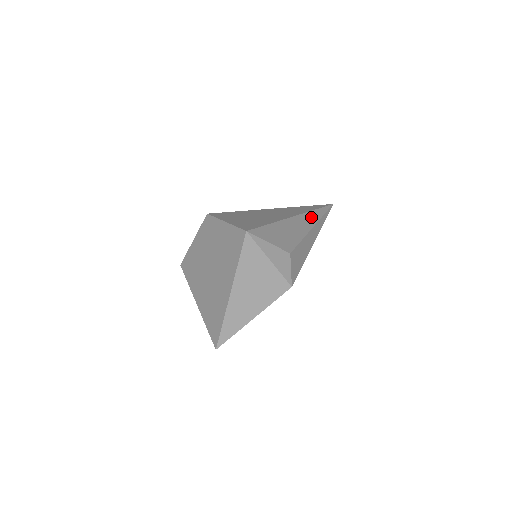
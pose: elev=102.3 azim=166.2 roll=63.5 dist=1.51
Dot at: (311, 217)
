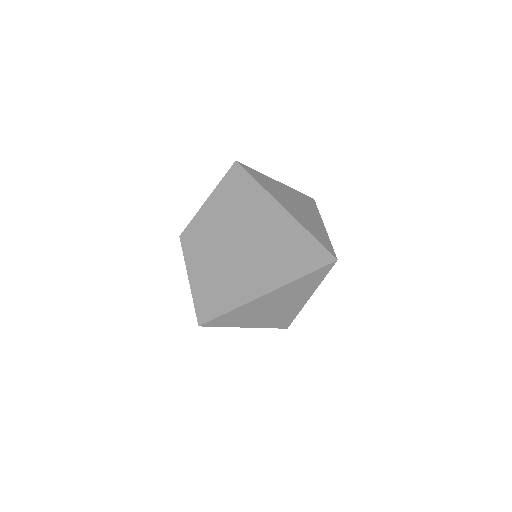
Dot at: occluded
